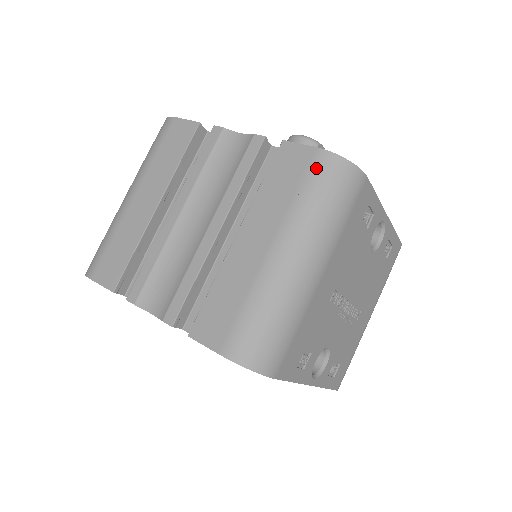
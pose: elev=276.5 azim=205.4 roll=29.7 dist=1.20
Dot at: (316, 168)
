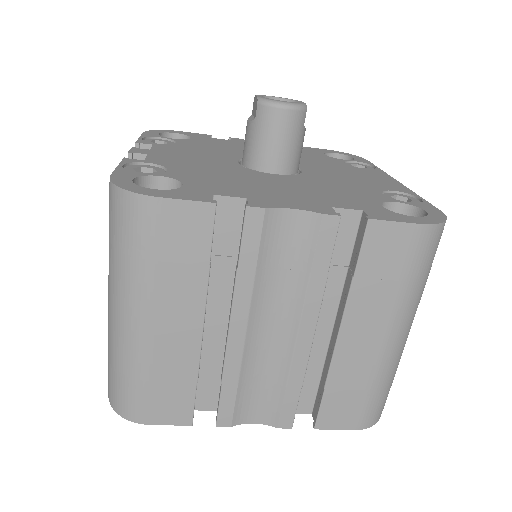
Dot at: (420, 248)
